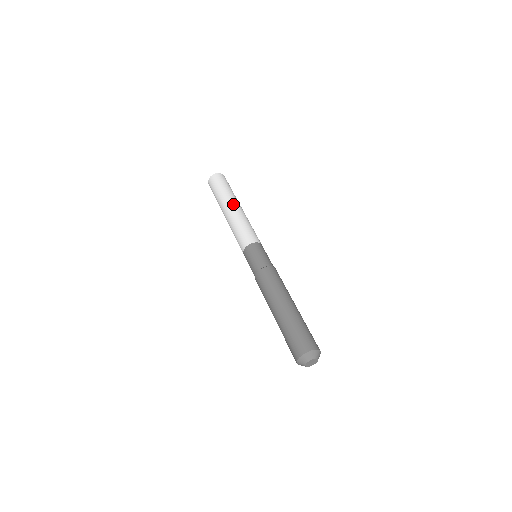
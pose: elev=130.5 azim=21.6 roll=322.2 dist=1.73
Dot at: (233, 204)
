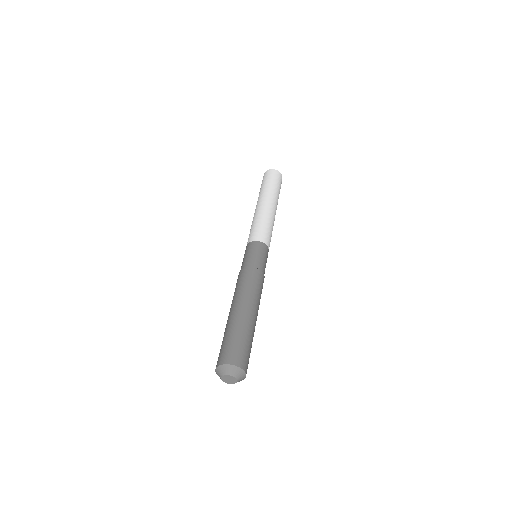
Dot at: (259, 202)
